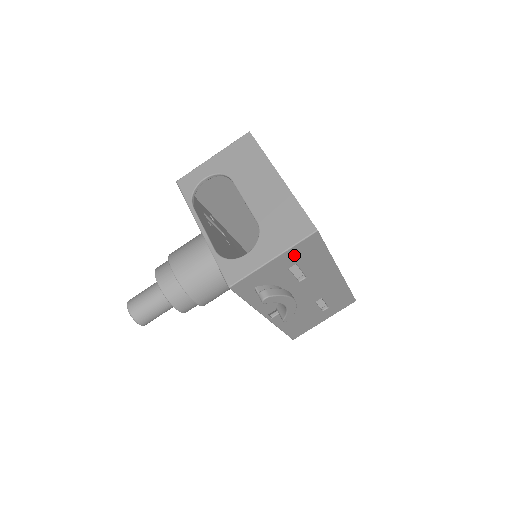
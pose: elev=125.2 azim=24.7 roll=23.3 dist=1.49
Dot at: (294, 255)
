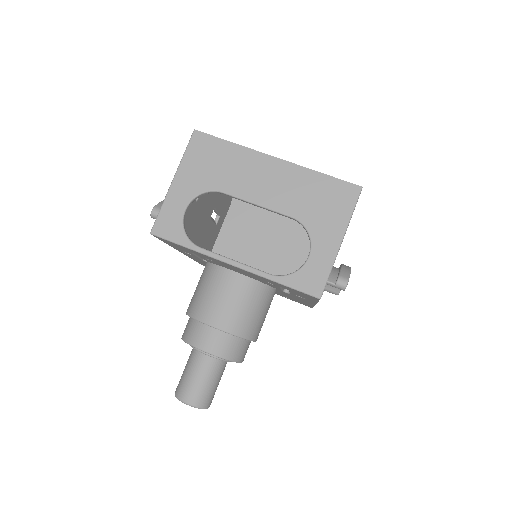
Dot at: occluded
